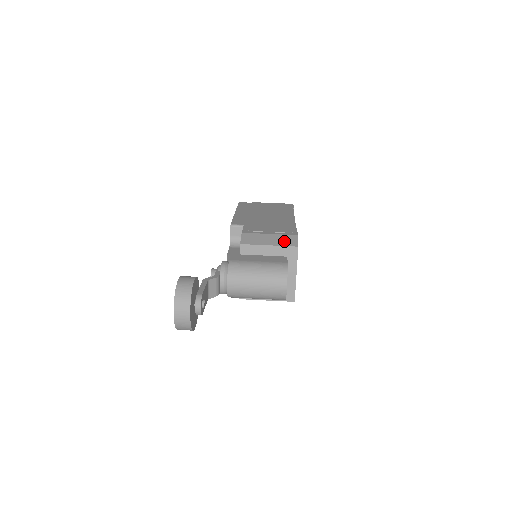
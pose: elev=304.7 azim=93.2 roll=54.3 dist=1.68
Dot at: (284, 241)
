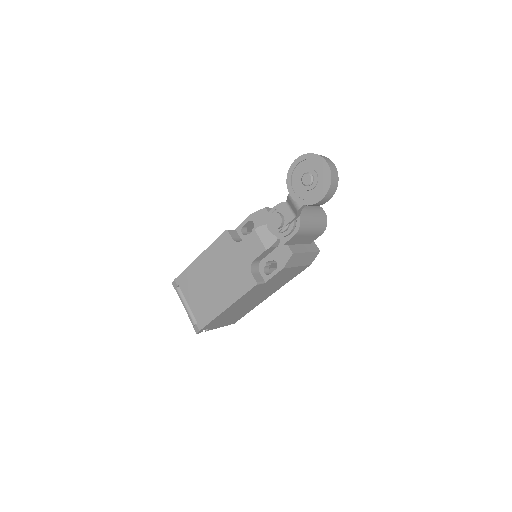
Dot at: occluded
